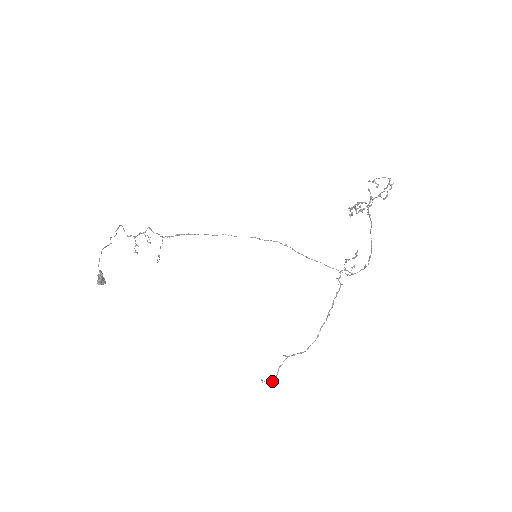
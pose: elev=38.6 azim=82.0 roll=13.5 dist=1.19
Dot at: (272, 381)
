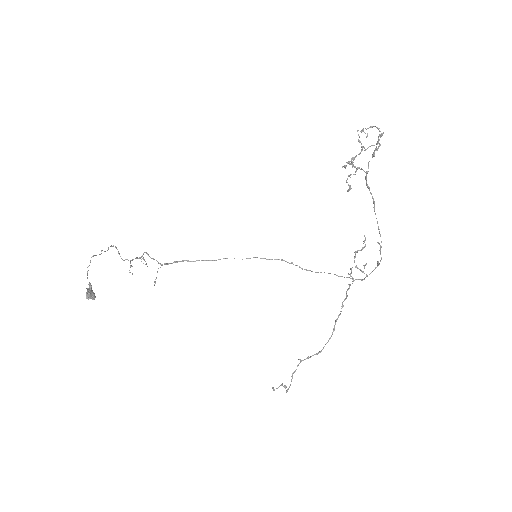
Dot at: (286, 390)
